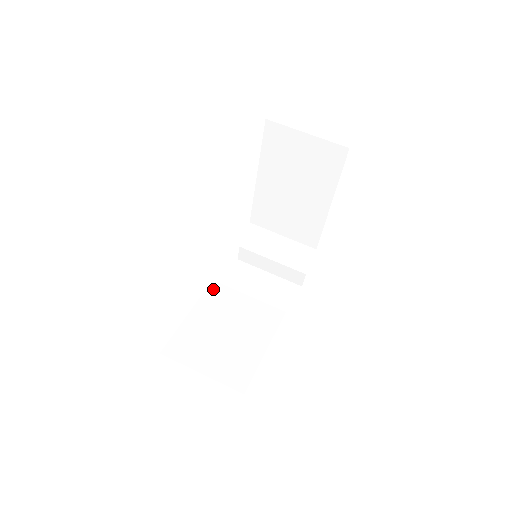
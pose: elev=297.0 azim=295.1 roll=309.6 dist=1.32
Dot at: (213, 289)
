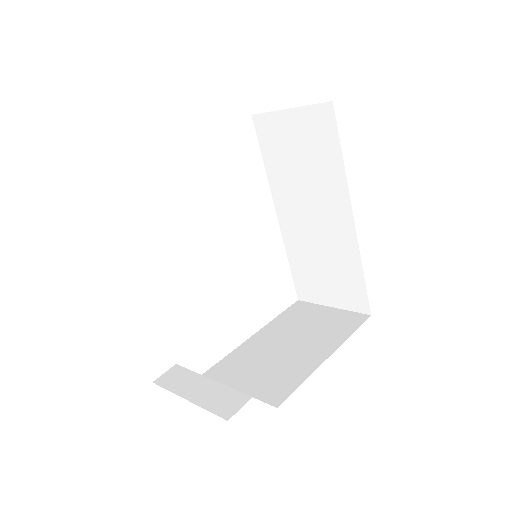
Dot at: occluded
